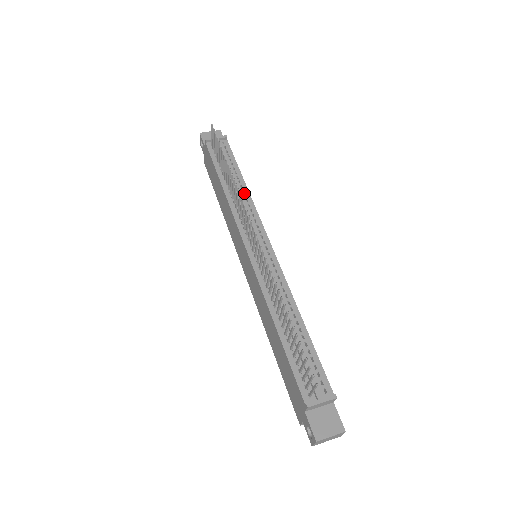
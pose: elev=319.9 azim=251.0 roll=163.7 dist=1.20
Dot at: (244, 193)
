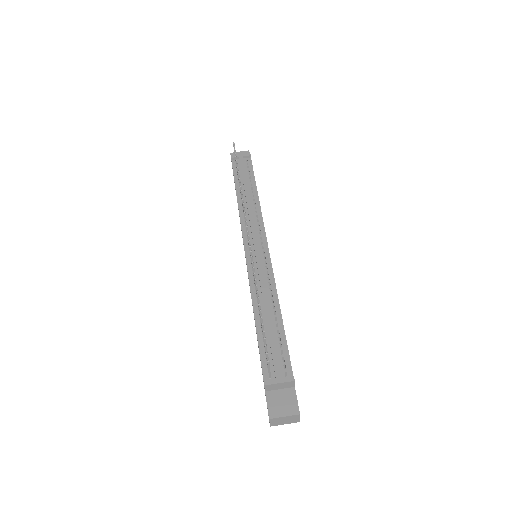
Dot at: (254, 201)
